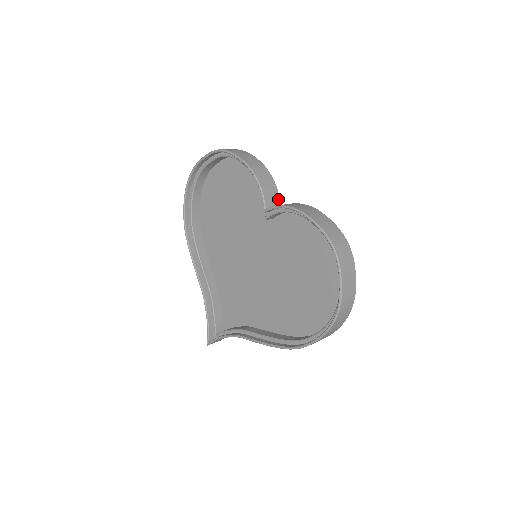
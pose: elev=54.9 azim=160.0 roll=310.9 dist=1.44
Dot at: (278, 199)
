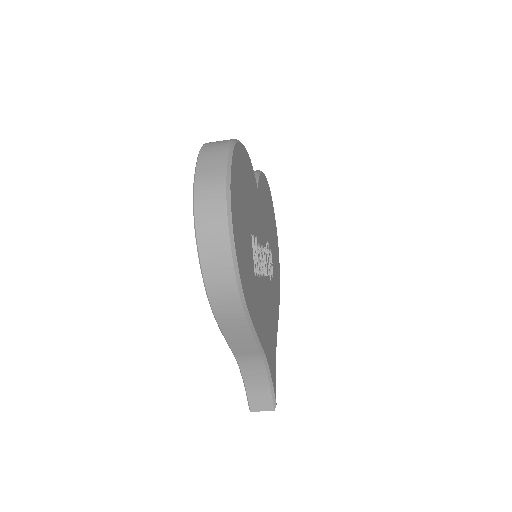
Dot at: occluded
